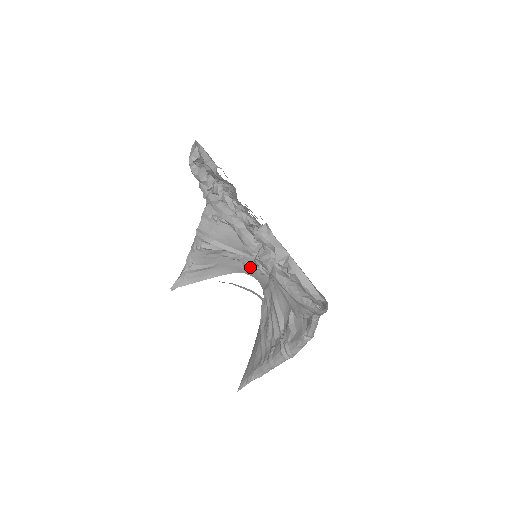
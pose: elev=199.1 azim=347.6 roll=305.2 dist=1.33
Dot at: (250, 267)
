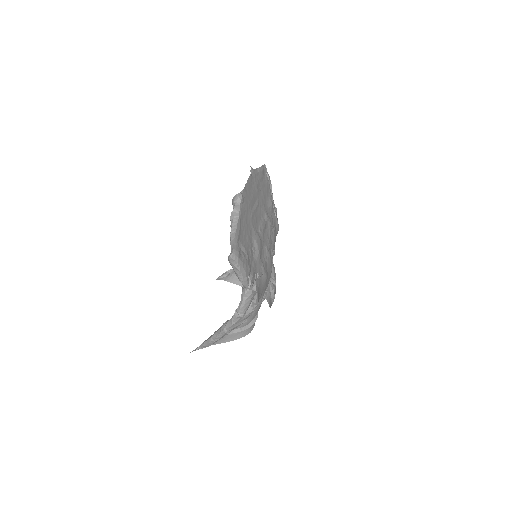
Dot at: (270, 294)
